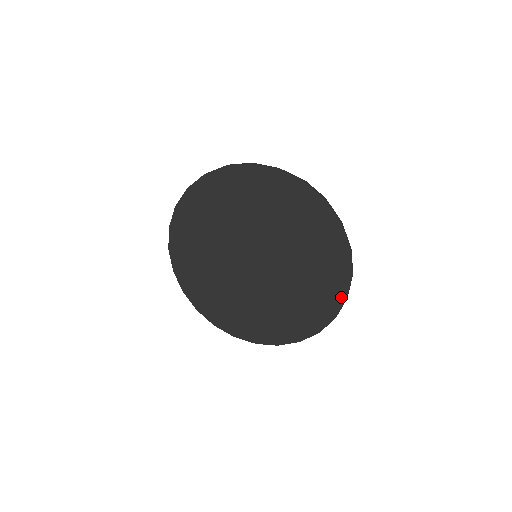
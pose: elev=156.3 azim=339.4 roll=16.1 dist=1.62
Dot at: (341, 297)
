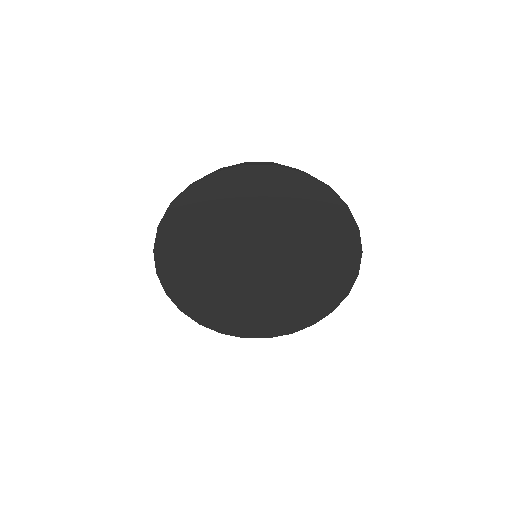
Dot at: (356, 253)
